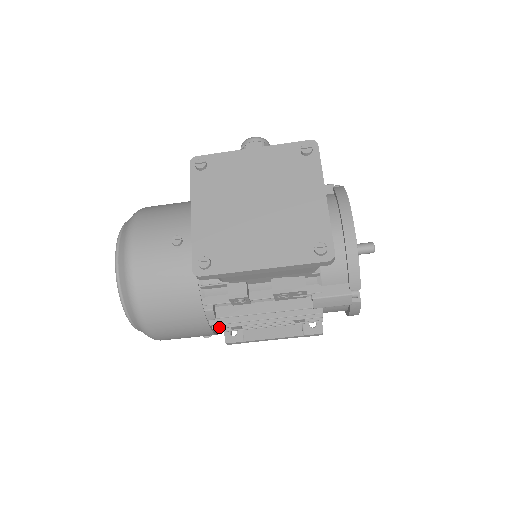
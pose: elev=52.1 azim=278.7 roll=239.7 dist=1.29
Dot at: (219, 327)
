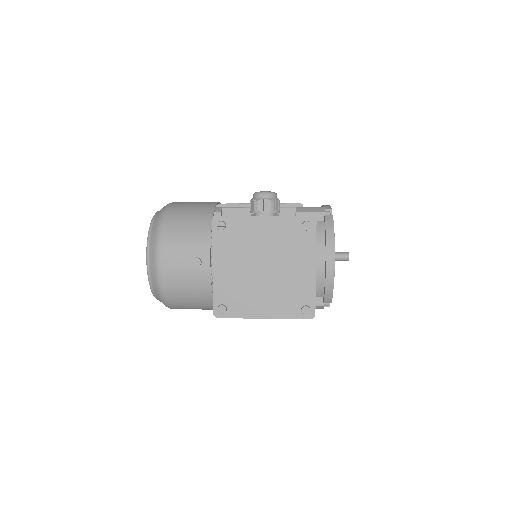
Dot at: occluded
